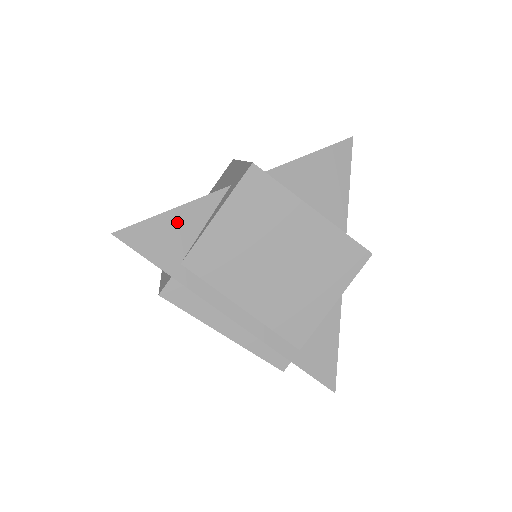
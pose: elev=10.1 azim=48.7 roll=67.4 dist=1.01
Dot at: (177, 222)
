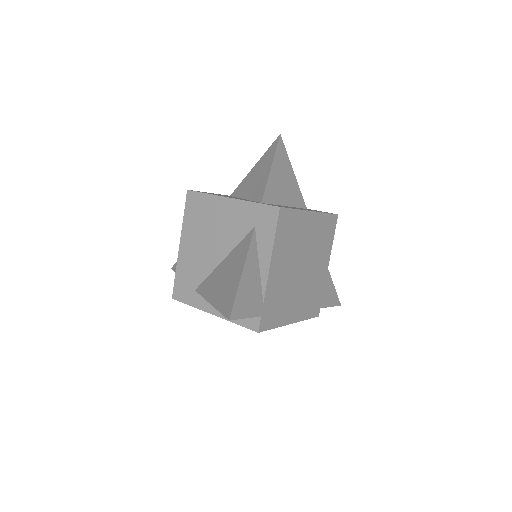
Dot at: (248, 278)
